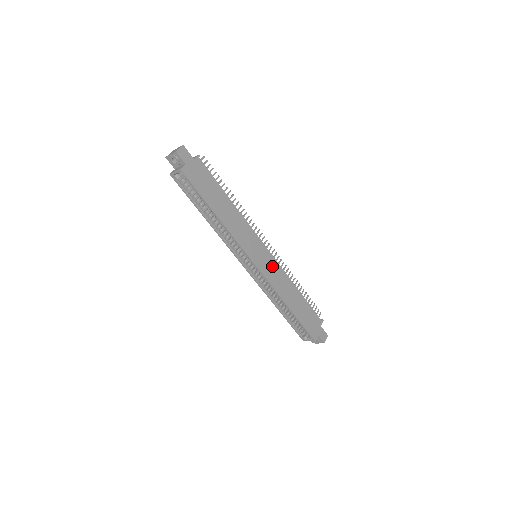
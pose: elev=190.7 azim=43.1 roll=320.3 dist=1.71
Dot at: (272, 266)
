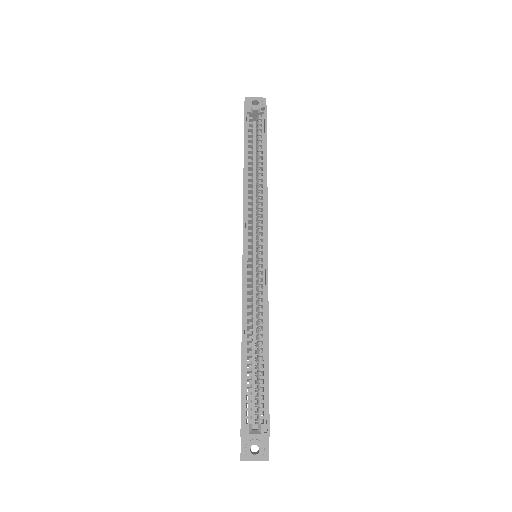
Dot at: occluded
